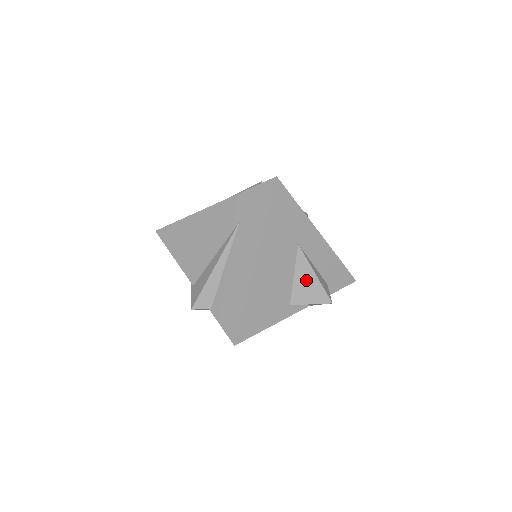
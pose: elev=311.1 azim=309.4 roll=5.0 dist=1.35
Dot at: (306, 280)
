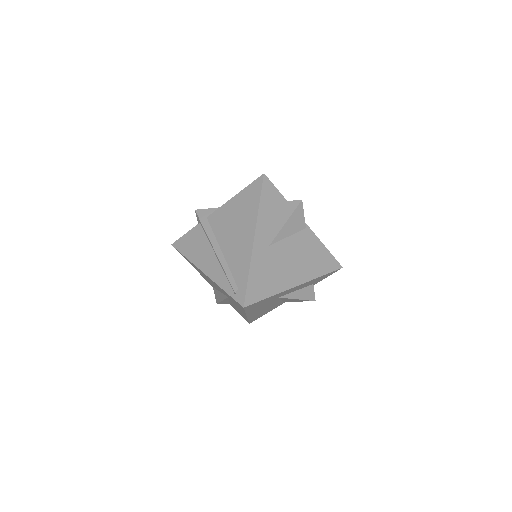
Dot at: (291, 300)
